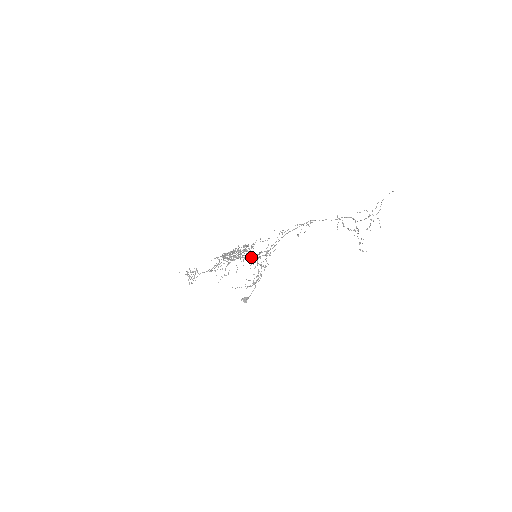
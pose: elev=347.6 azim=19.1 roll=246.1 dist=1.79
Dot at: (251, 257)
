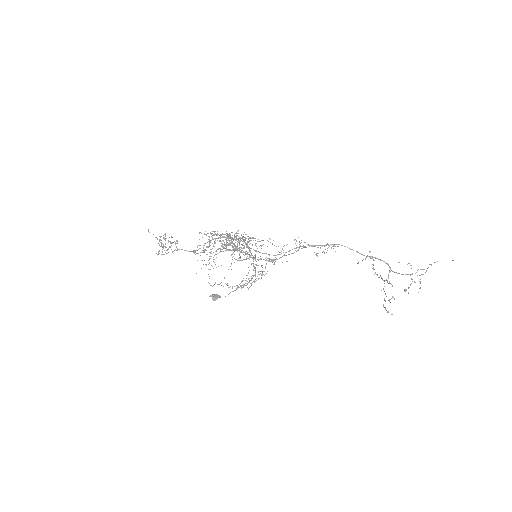
Dot at: (250, 255)
